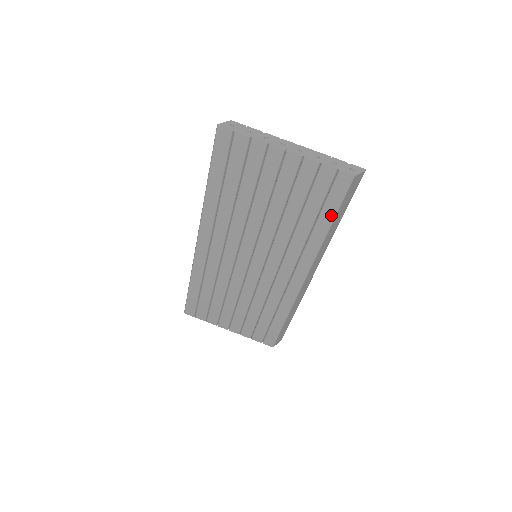
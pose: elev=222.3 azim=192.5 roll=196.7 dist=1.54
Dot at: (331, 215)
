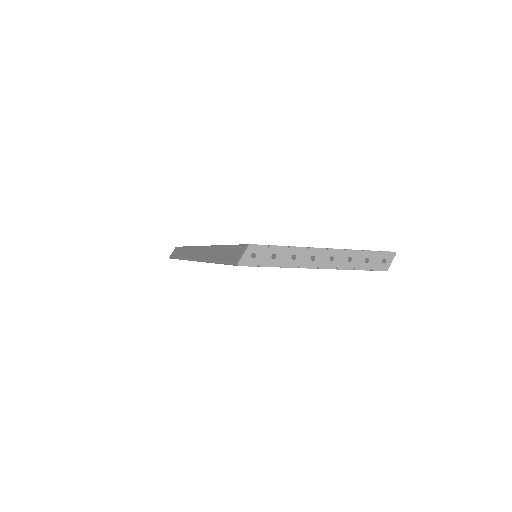
Dot at: occluded
